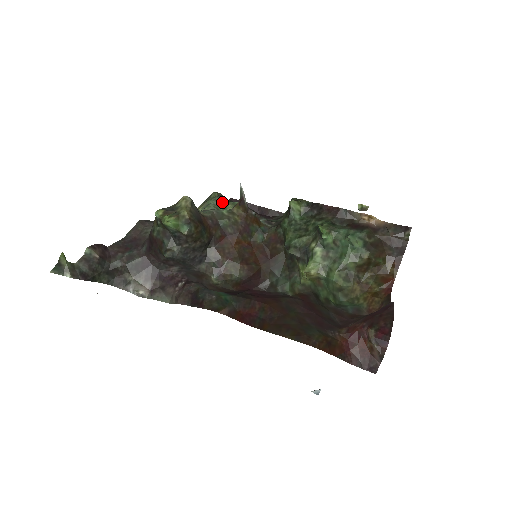
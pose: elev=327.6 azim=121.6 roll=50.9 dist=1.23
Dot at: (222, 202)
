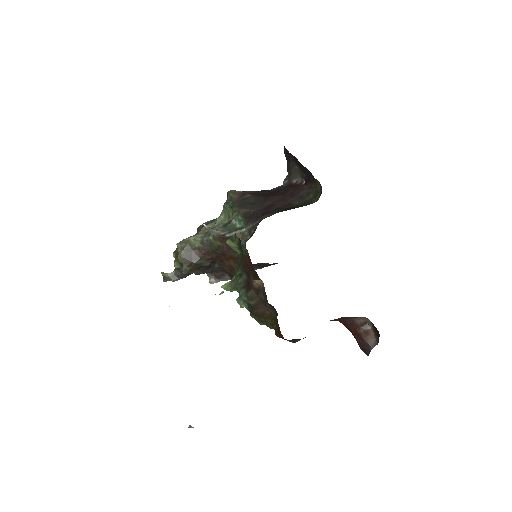
Dot at: (227, 209)
